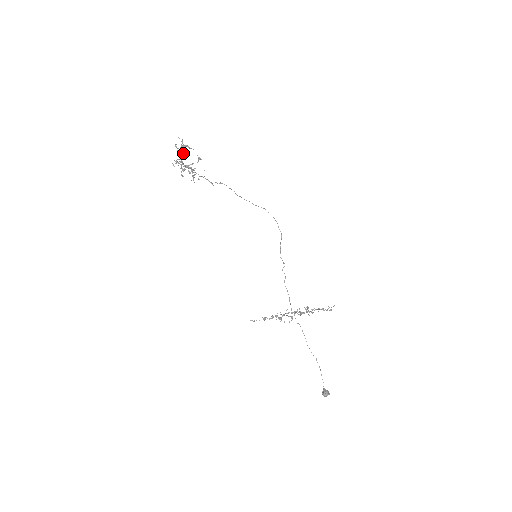
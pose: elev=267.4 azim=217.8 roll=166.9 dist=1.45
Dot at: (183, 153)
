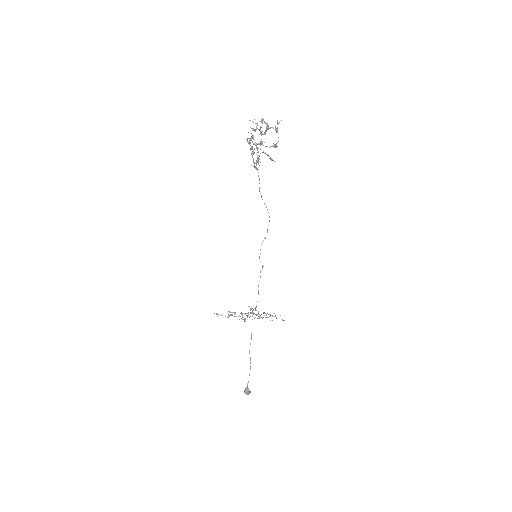
Dot at: occluded
